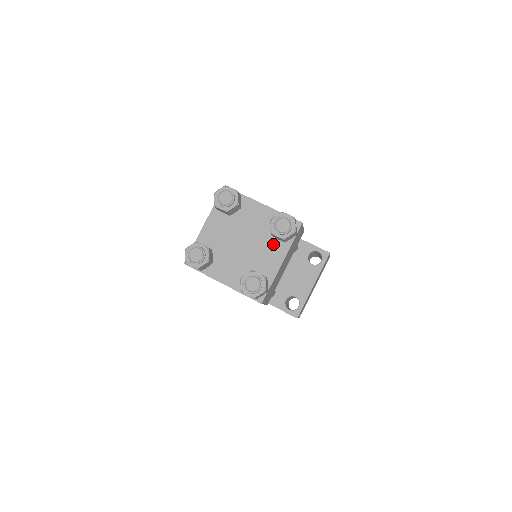
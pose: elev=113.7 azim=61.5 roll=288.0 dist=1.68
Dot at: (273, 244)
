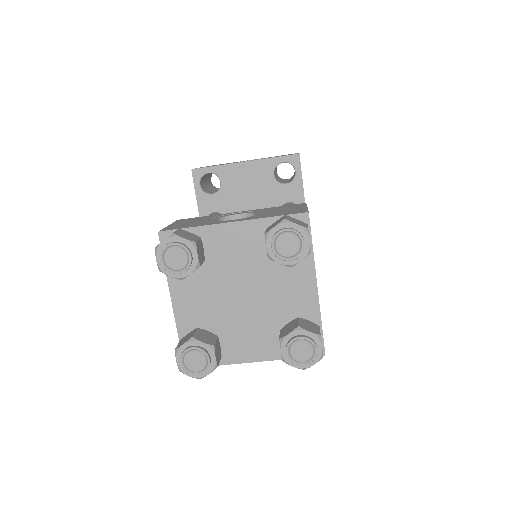
Dot at: (270, 336)
